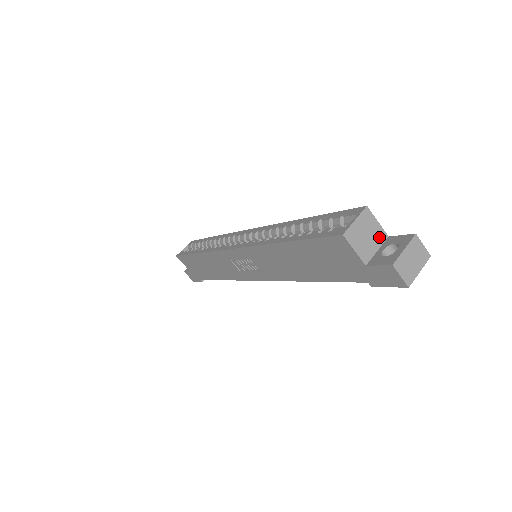
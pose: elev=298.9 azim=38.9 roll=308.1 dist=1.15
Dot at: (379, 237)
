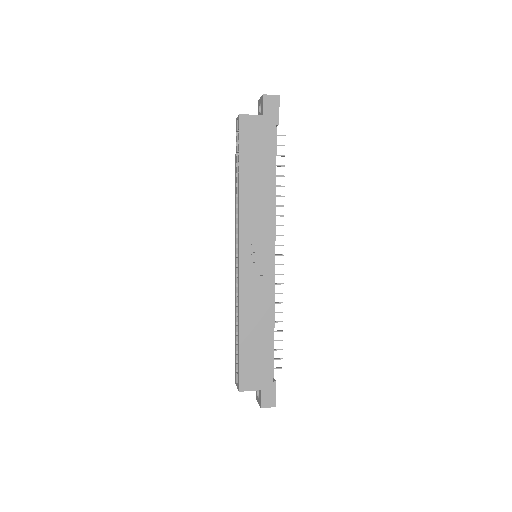
Dot at: occluded
